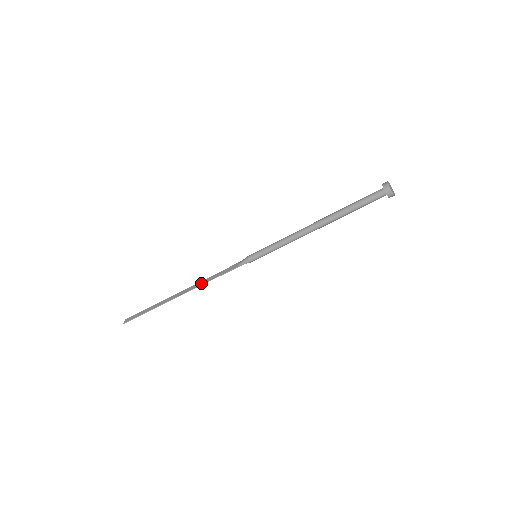
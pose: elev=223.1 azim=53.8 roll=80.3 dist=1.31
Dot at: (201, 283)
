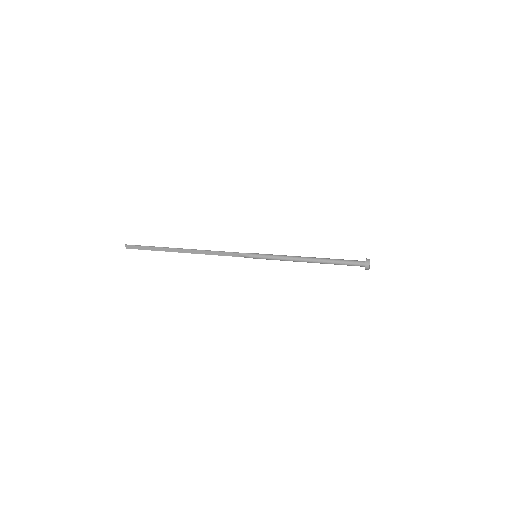
Dot at: (205, 253)
